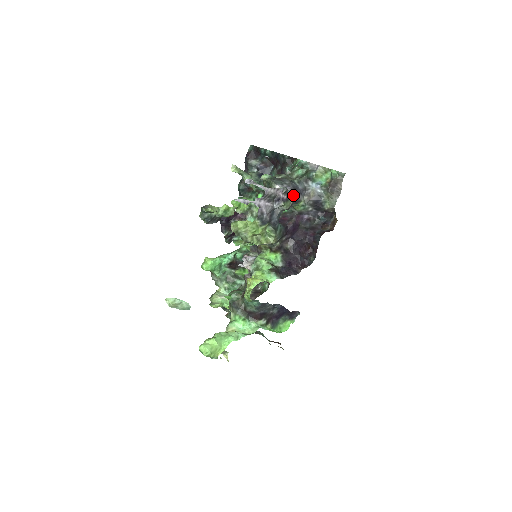
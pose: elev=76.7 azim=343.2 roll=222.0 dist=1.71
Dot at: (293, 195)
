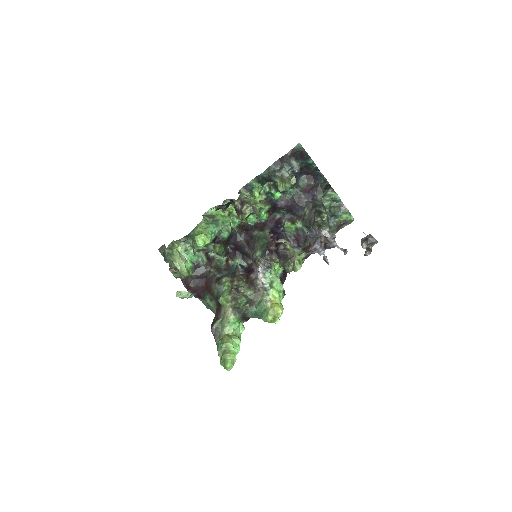
Dot at: occluded
